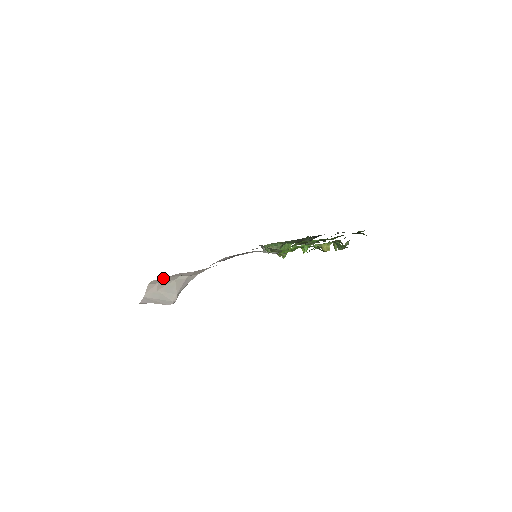
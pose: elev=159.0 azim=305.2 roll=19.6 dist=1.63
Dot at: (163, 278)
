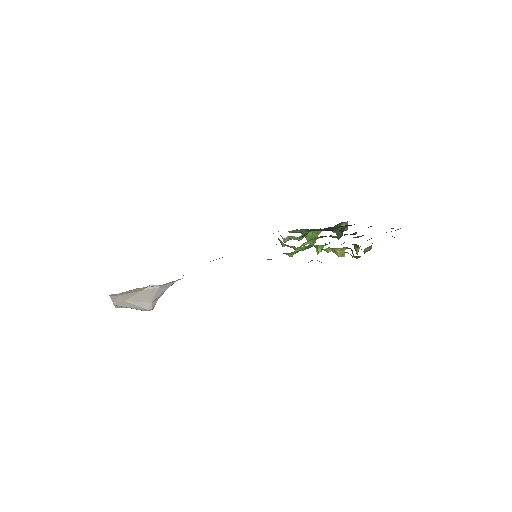
Dot at: (122, 292)
